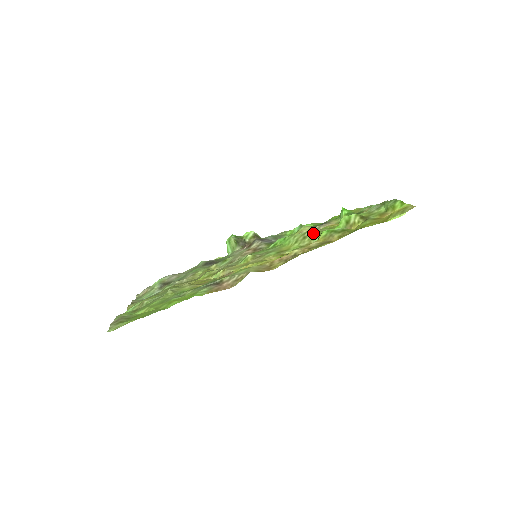
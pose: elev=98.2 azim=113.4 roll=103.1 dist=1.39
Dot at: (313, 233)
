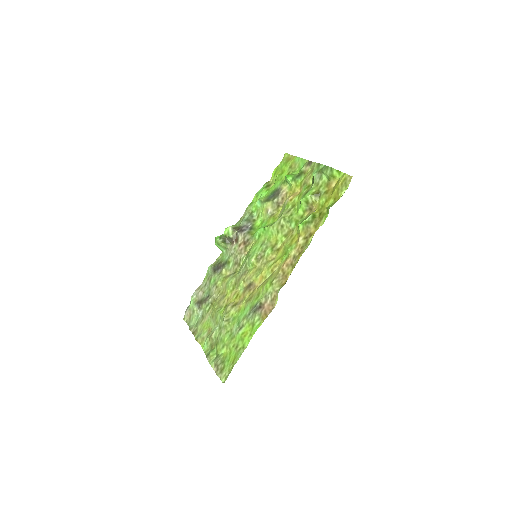
Dot at: (286, 220)
